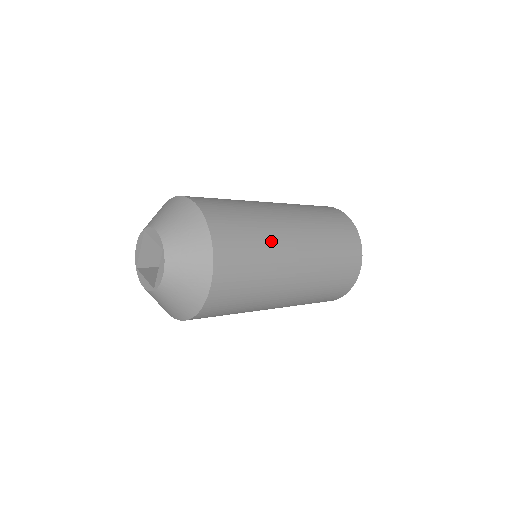
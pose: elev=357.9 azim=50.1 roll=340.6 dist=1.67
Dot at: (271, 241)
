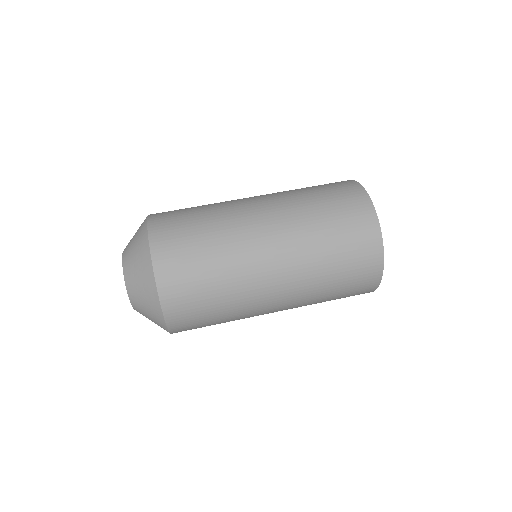
Dot at: occluded
